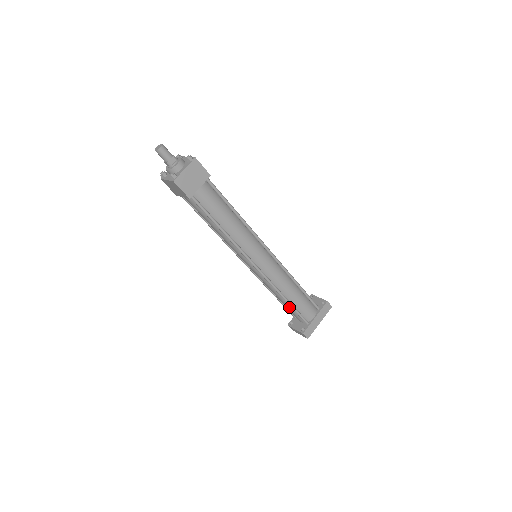
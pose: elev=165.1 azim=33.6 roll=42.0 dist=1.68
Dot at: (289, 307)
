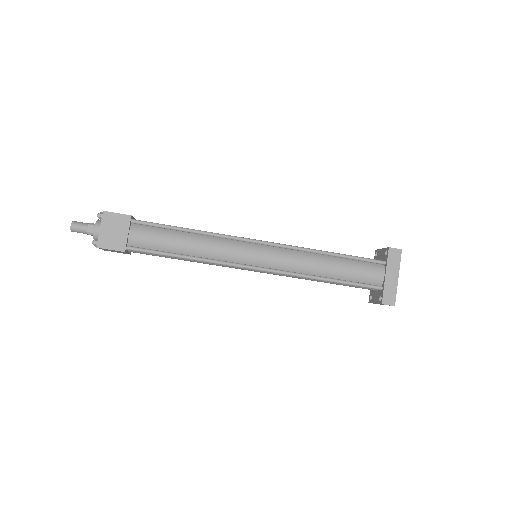
Dot at: (342, 284)
